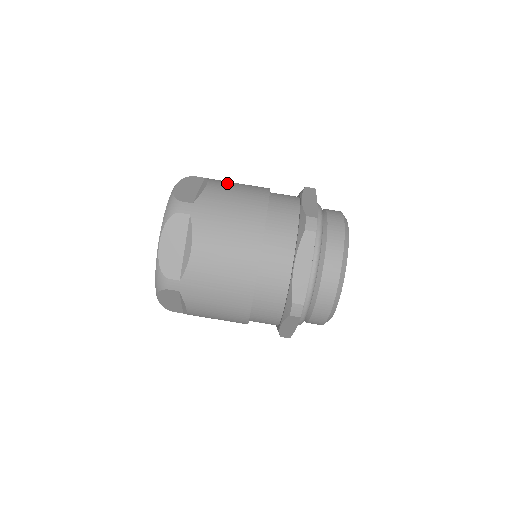
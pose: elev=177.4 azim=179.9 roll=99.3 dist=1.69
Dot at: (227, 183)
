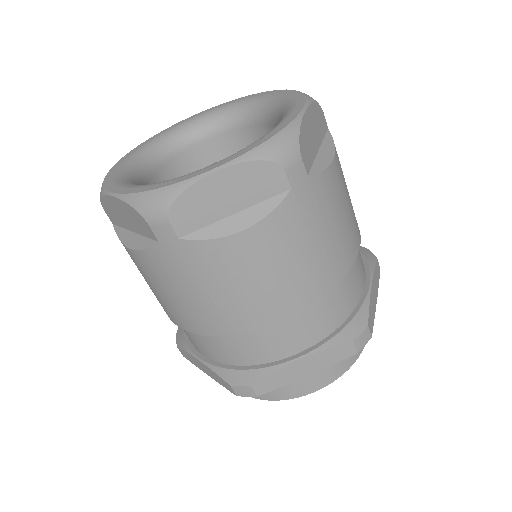
Dot at: occluded
